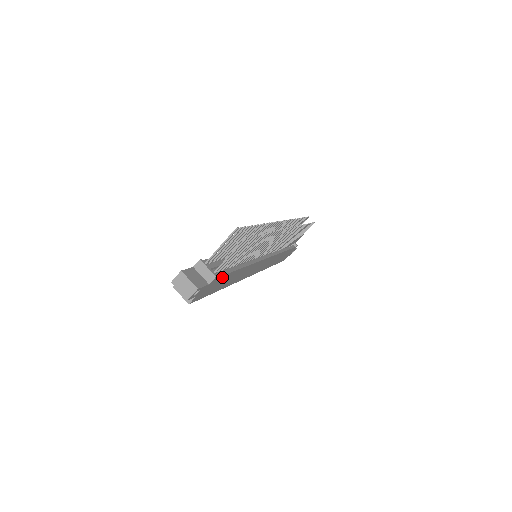
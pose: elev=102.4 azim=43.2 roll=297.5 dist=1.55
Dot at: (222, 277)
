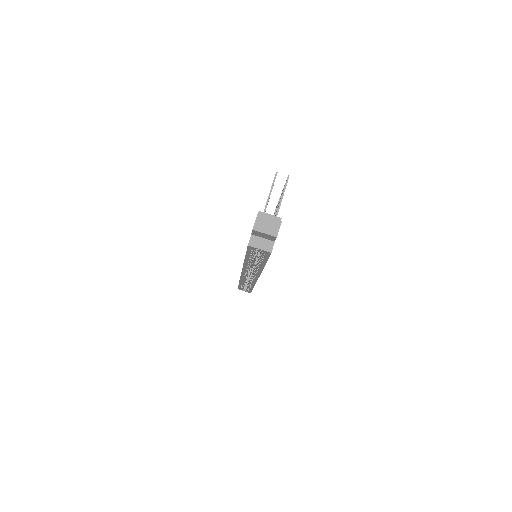
Dot at: occluded
